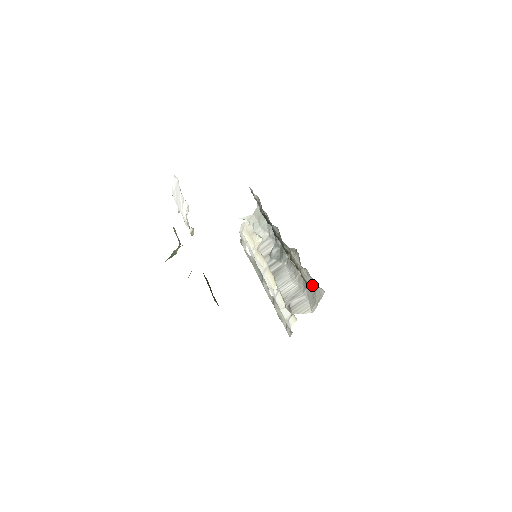
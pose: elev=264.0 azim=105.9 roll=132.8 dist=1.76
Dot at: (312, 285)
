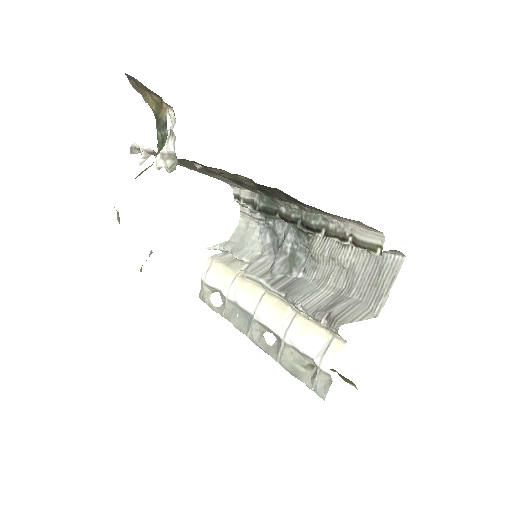
Dot at: (370, 267)
